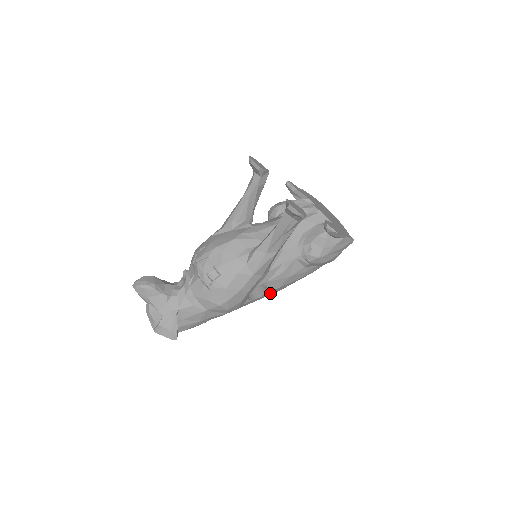
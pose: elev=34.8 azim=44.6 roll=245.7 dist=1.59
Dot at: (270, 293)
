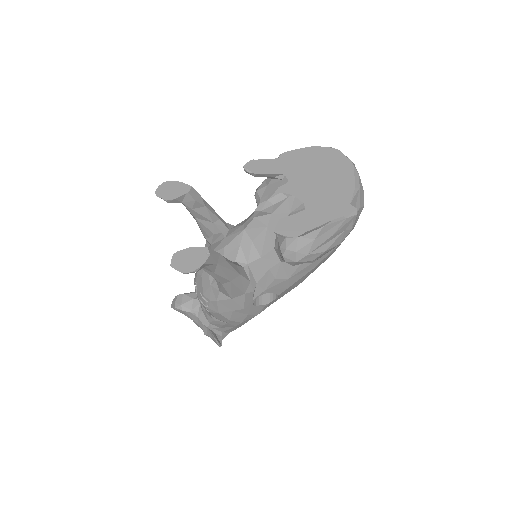
Dot at: (287, 290)
